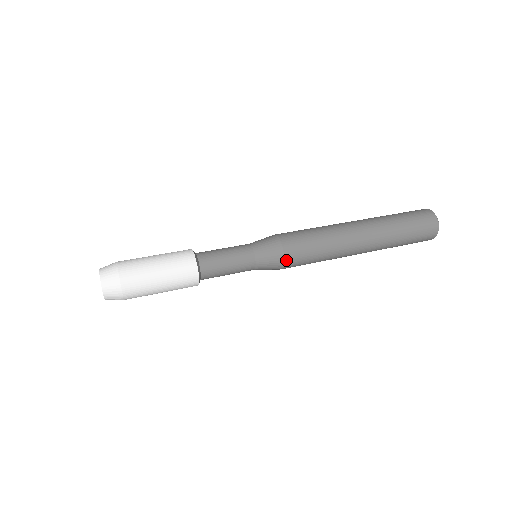
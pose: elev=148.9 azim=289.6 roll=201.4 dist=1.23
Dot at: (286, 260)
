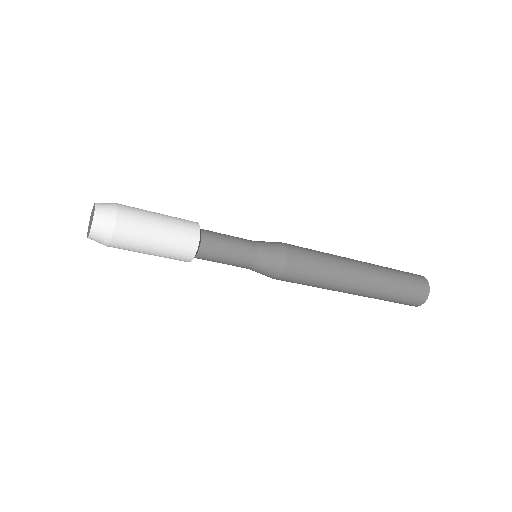
Dot at: (288, 260)
